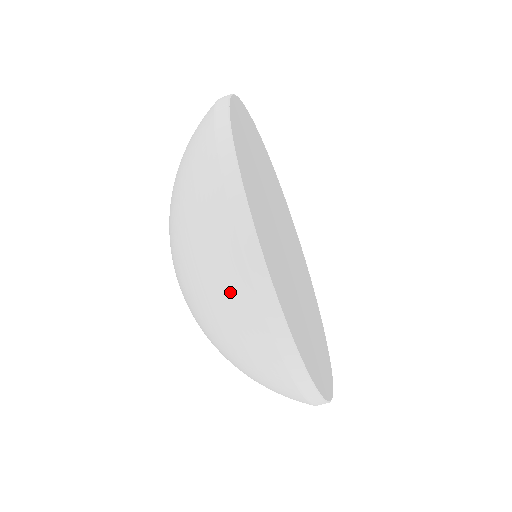
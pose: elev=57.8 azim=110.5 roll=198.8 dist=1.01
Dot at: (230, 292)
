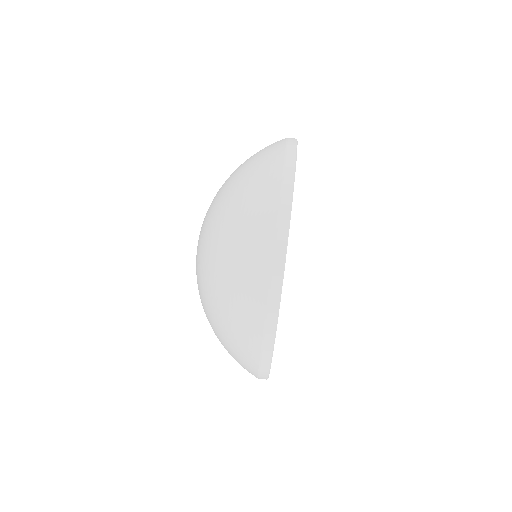
Dot at: (258, 217)
